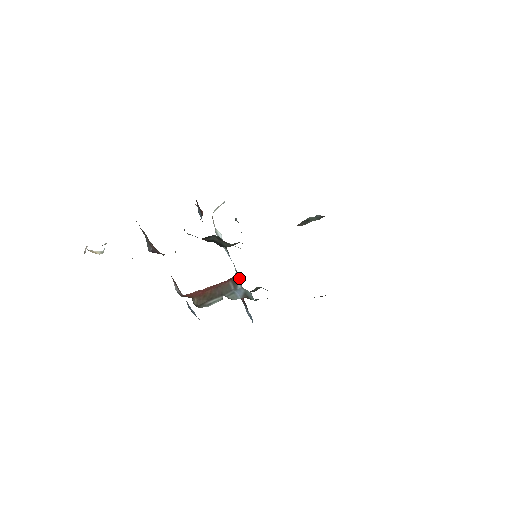
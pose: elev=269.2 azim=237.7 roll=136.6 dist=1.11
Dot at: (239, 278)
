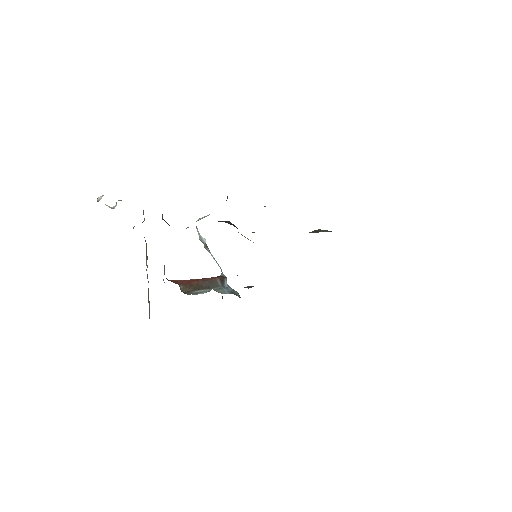
Dot at: occluded
